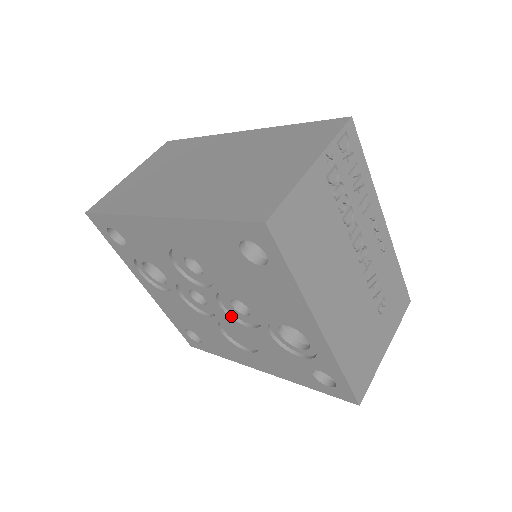
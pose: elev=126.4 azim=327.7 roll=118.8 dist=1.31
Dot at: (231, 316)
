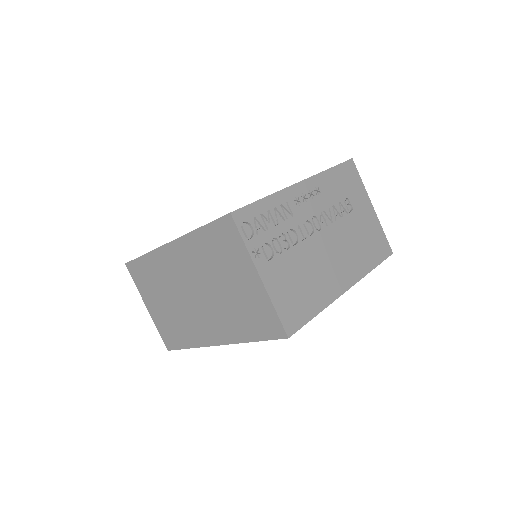
Dot at: occluded
